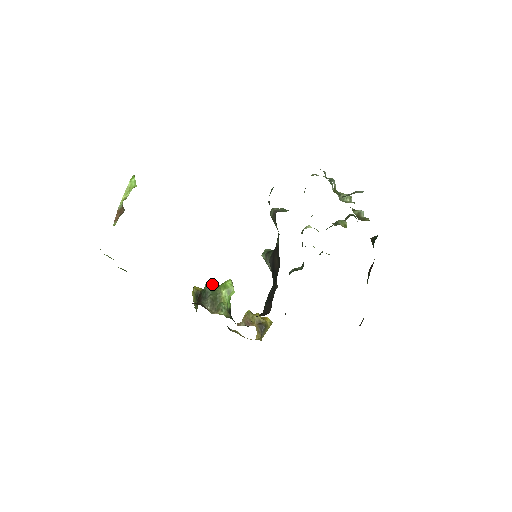
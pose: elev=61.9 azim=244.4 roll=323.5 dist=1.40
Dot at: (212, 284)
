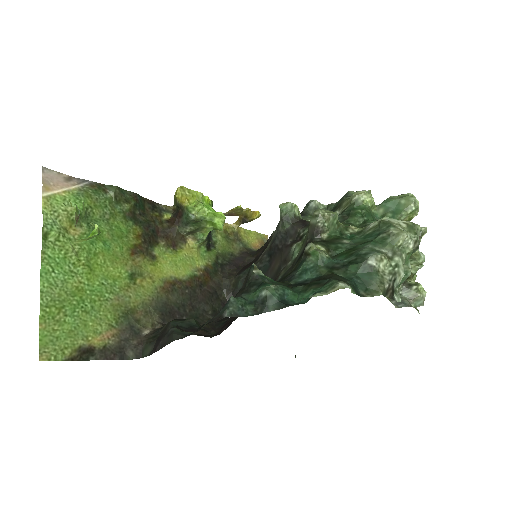
Dot at: (201, 205)
